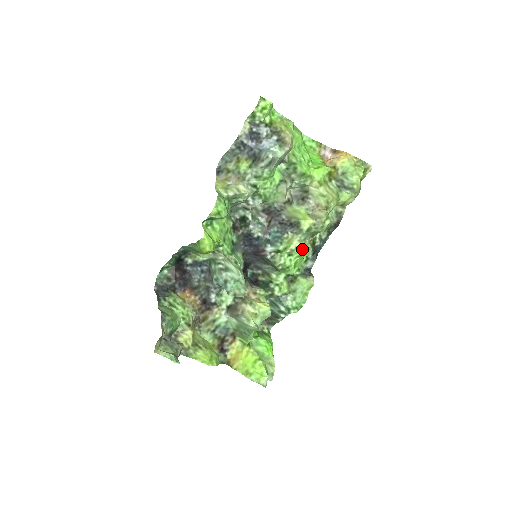
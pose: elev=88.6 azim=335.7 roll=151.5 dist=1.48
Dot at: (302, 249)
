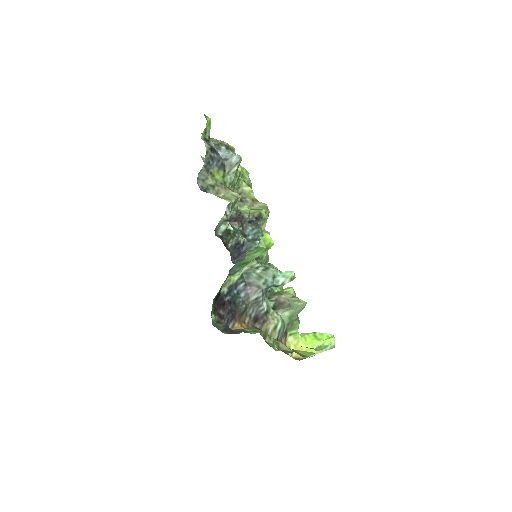
Dot at: occluded
